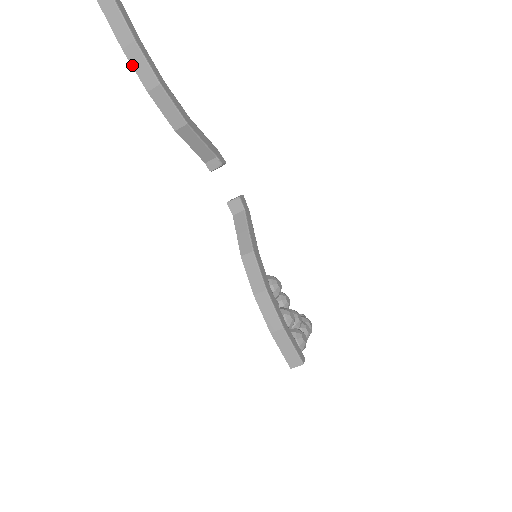
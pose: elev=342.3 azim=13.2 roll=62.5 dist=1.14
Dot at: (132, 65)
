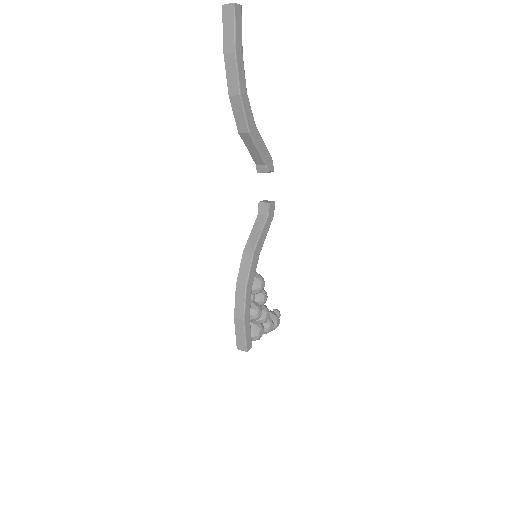
Dot at: (226, 70)
